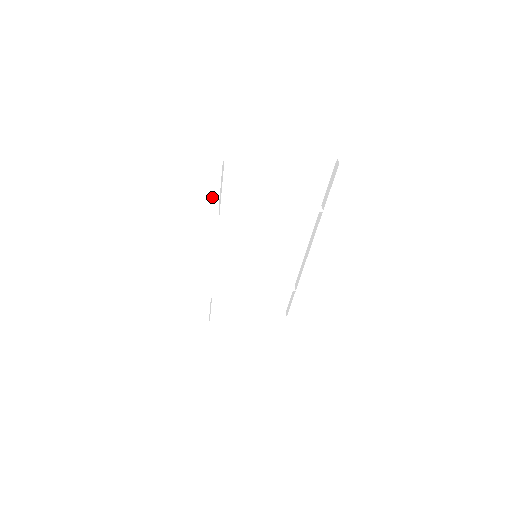
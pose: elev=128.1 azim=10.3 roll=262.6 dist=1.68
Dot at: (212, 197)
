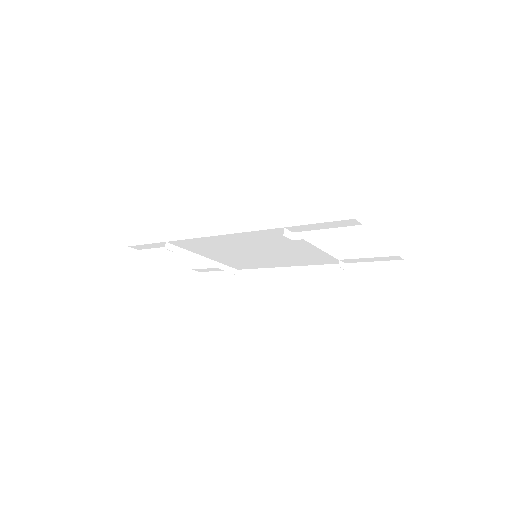
Dot at: (306, 227)
